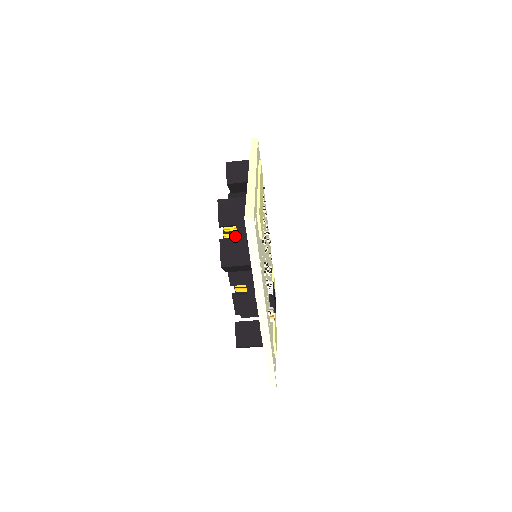
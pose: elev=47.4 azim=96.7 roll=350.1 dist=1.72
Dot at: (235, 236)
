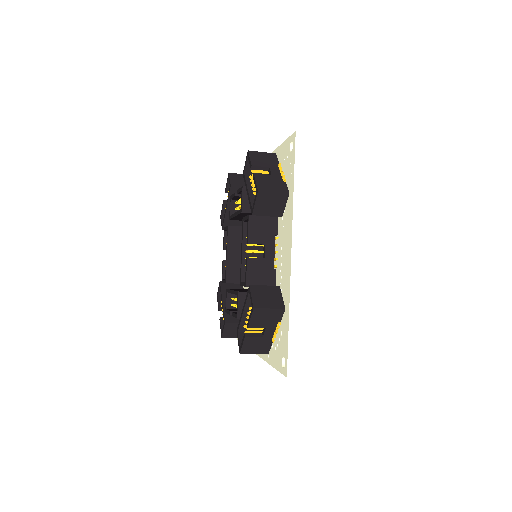
Dot at: occluded
